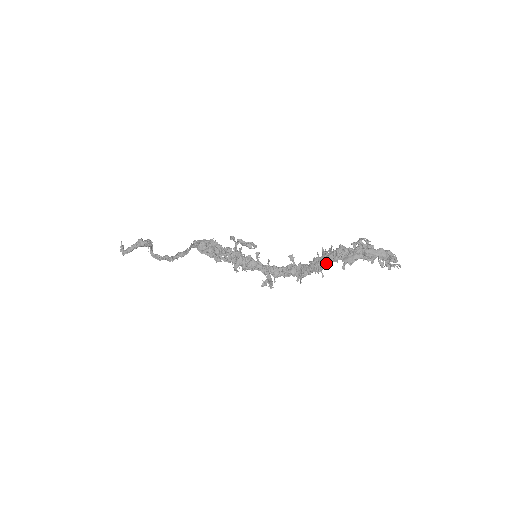
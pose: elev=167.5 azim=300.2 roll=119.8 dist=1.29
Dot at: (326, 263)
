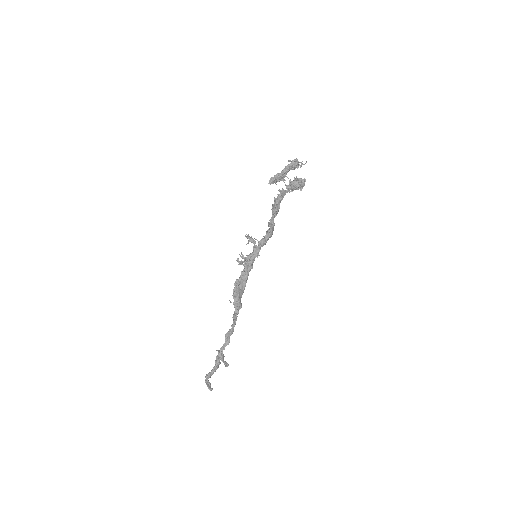
Dot at: (274, 202)
